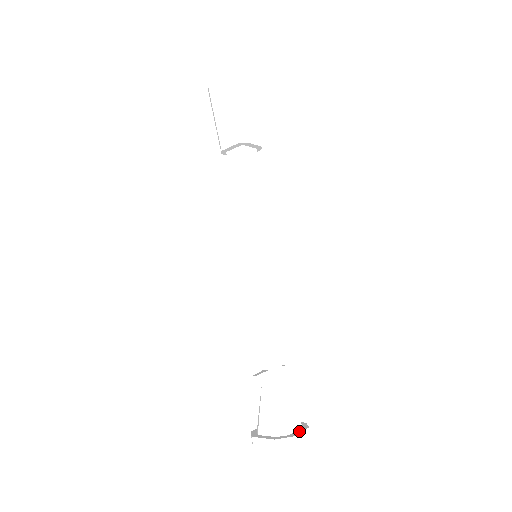
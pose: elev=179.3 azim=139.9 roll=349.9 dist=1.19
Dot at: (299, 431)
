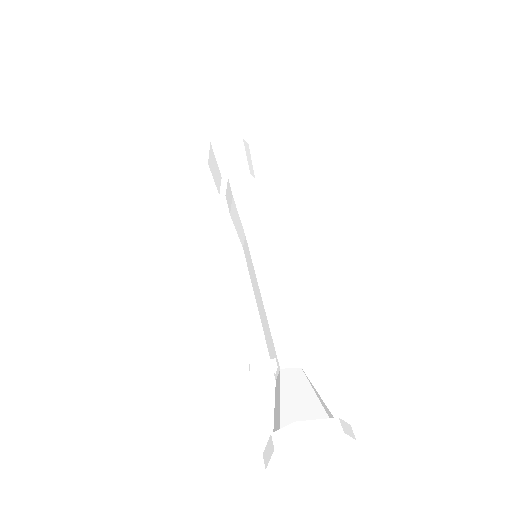
Dot at: (316, 421)
